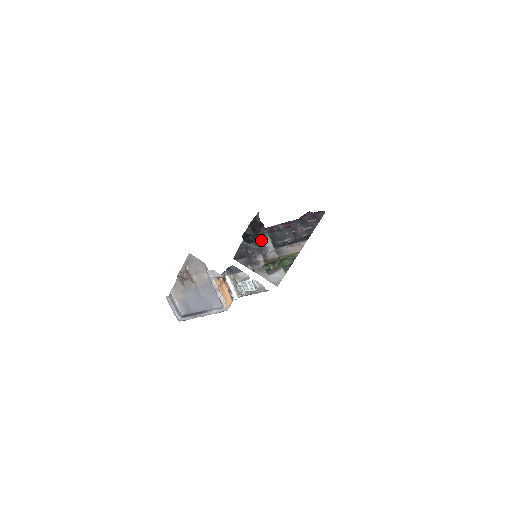
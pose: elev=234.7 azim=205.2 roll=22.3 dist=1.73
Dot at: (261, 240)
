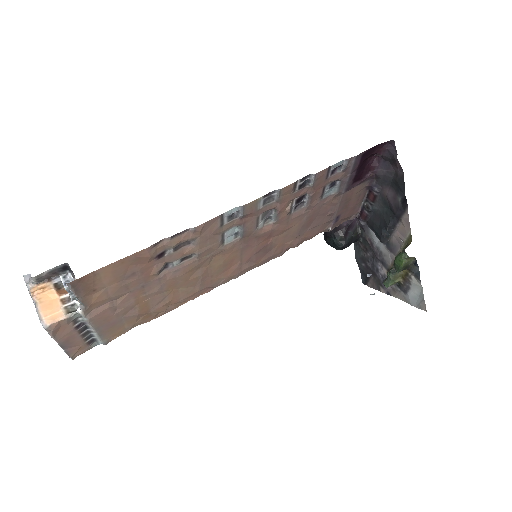
Dot at: (367, 239)
